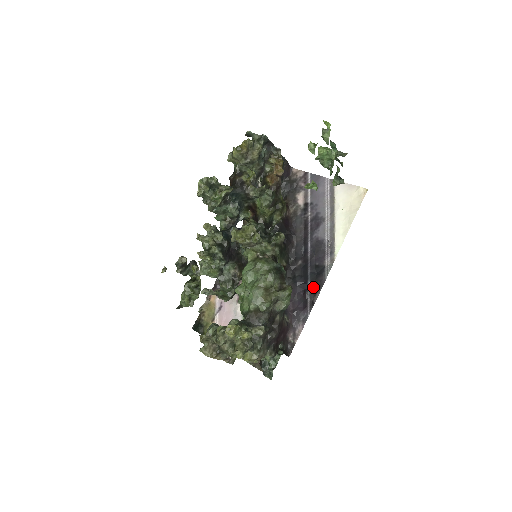
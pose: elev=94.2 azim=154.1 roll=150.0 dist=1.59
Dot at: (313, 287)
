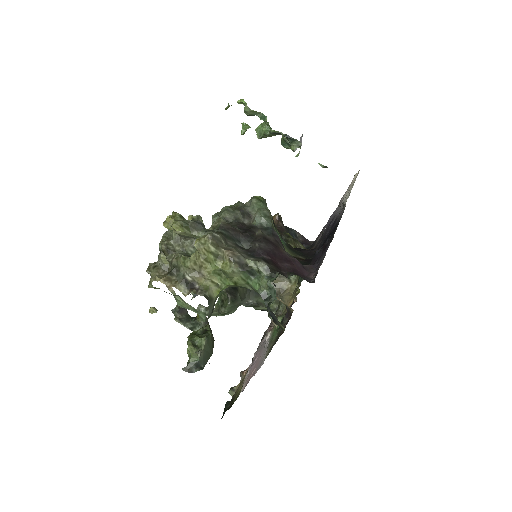
Dot at: (331, 235)
